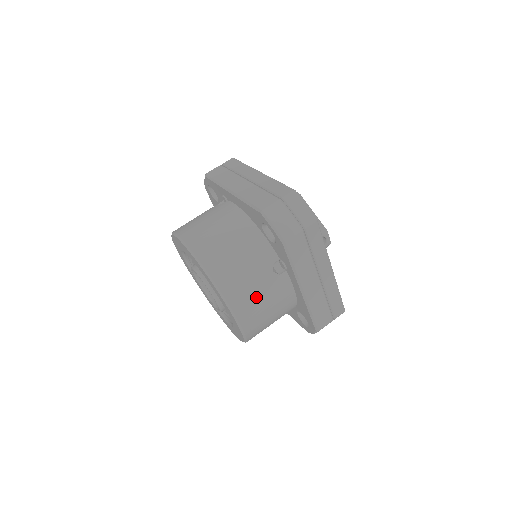
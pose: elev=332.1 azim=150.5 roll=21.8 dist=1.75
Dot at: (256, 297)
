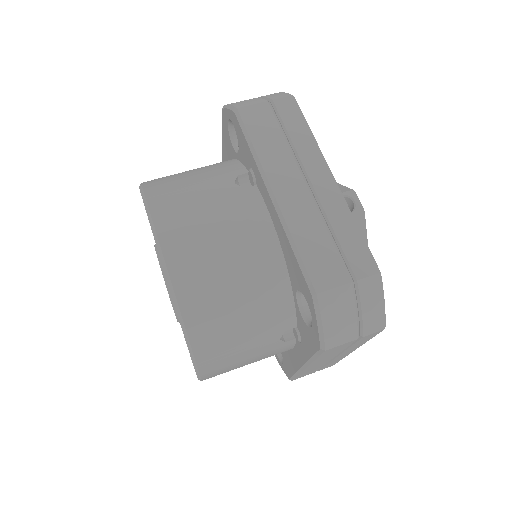
Dot at: (197, 209)
